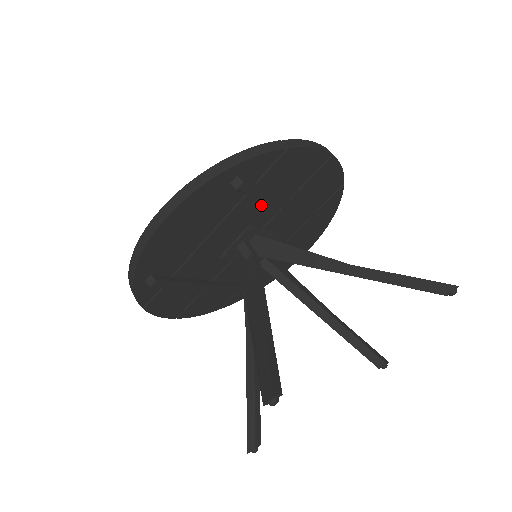
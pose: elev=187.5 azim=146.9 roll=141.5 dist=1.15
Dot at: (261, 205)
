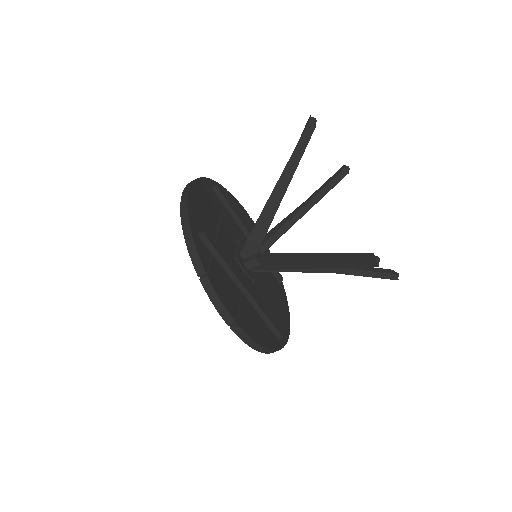
Dot at: (235, 226)
